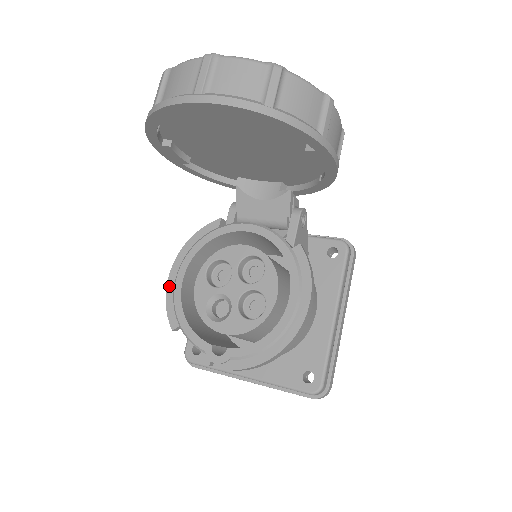
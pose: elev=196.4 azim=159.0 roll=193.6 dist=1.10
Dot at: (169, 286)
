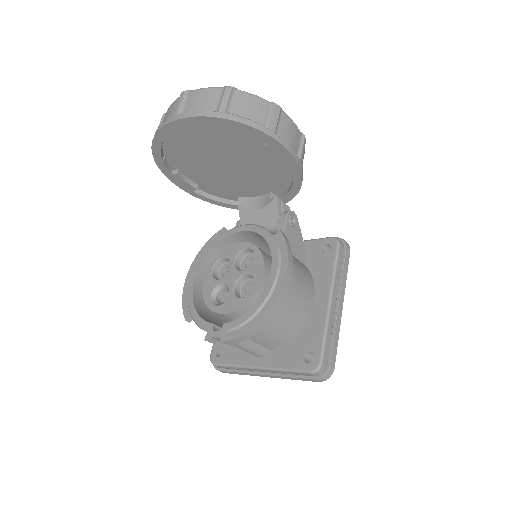
Dot at: (185, 287)
